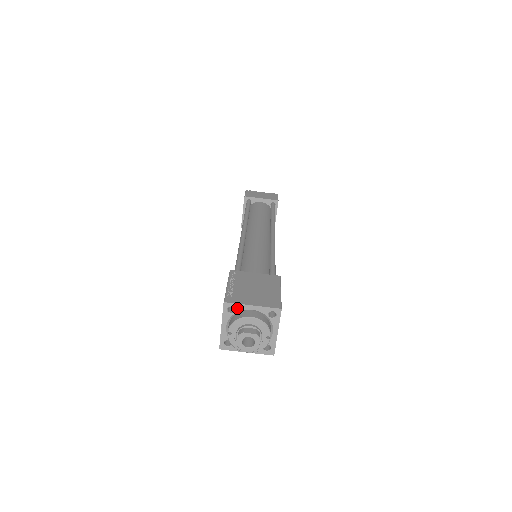
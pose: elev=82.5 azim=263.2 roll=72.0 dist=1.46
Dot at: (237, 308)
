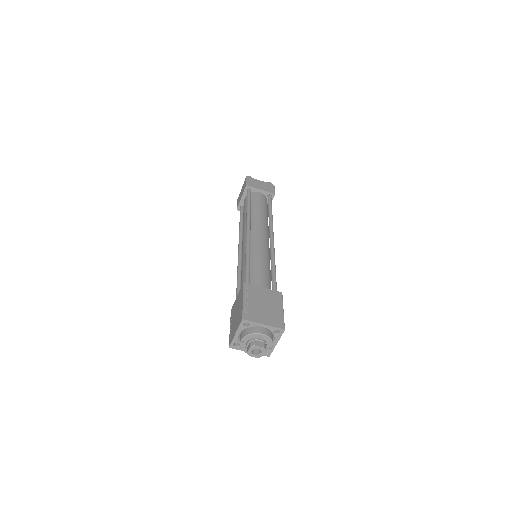
Dot at: (251, 324)
